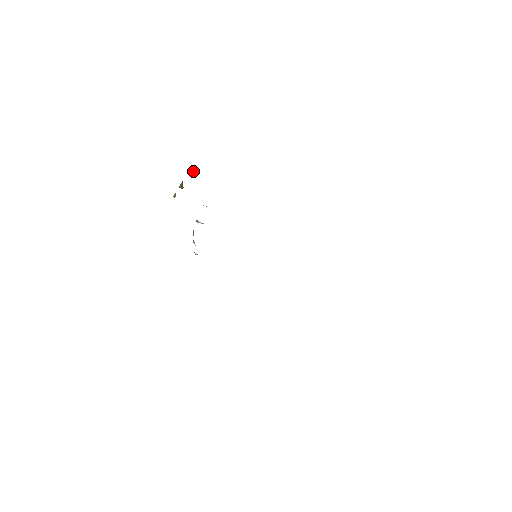
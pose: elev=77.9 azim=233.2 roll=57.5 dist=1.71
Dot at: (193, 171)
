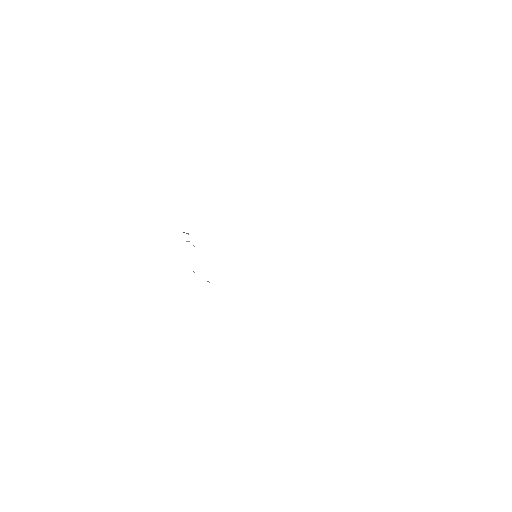
Dot at: occluded
